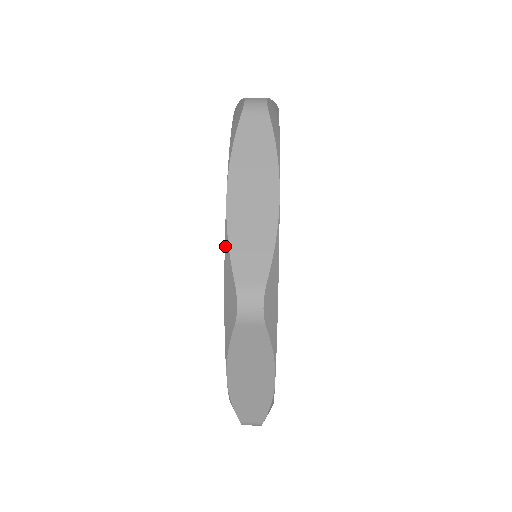
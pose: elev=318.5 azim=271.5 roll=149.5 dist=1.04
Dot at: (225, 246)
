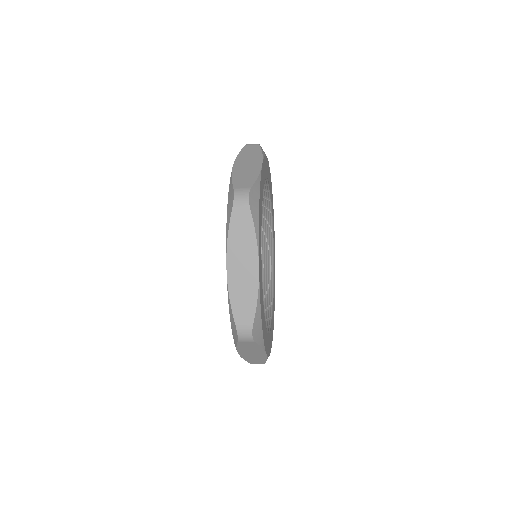
Dot at: (230, 181)
